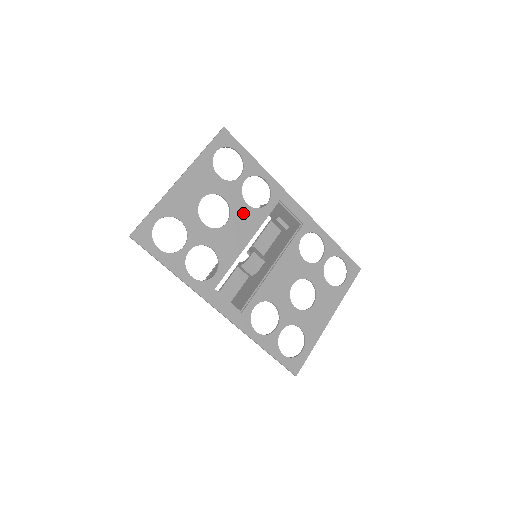
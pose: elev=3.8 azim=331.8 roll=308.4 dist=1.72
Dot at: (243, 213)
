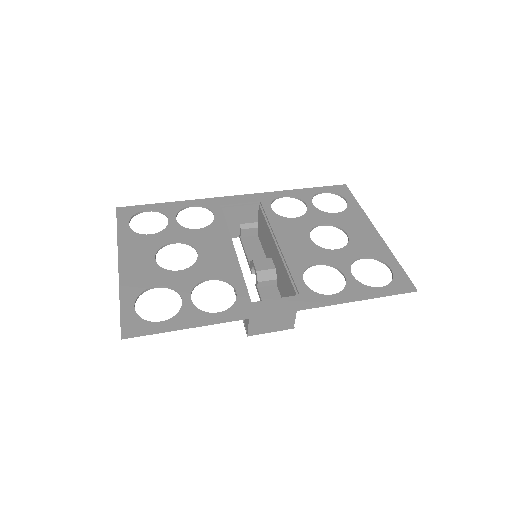
Dot at: (202, 237)
